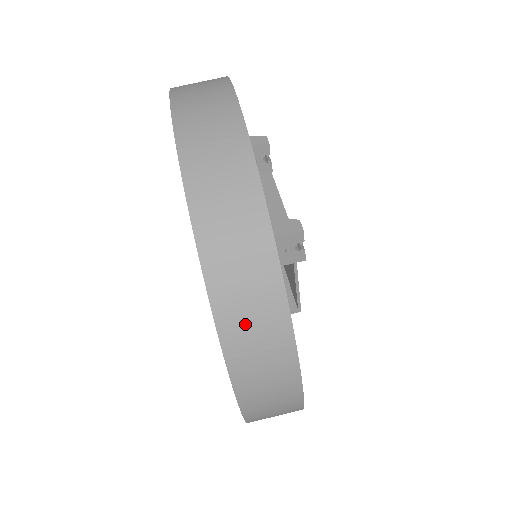
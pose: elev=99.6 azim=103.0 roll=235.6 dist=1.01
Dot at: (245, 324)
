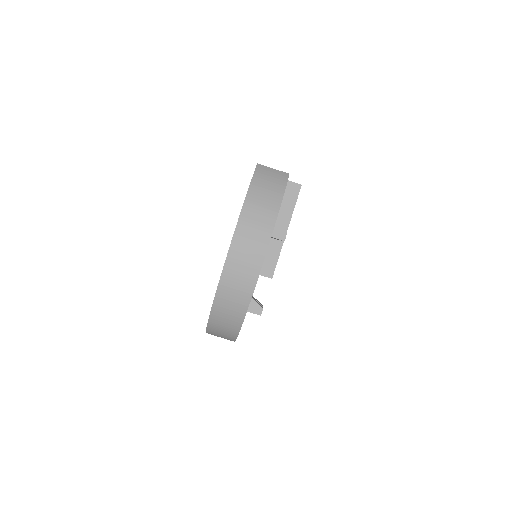
Dot at: (218, 333)
